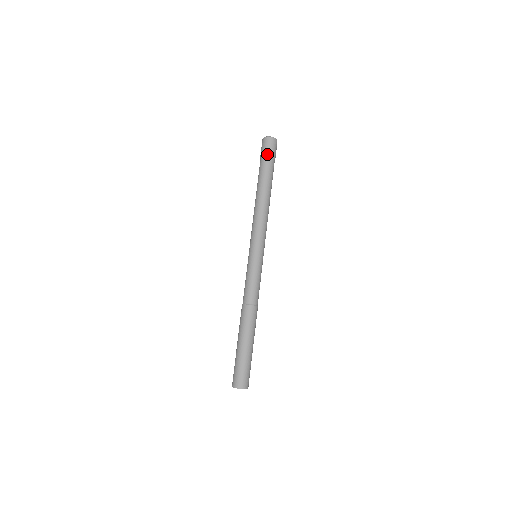
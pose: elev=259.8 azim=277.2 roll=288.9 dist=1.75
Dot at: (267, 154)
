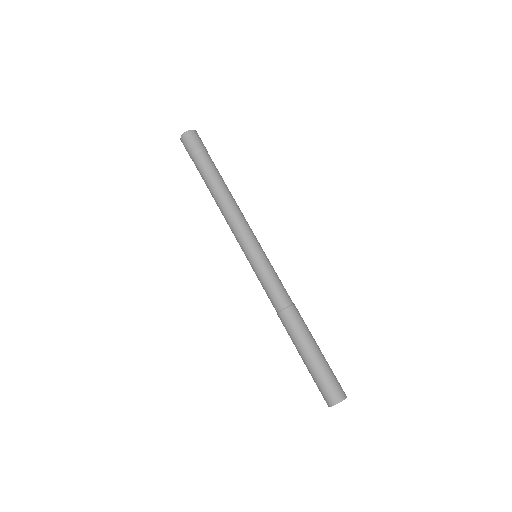
Dot at: (196, 149)
